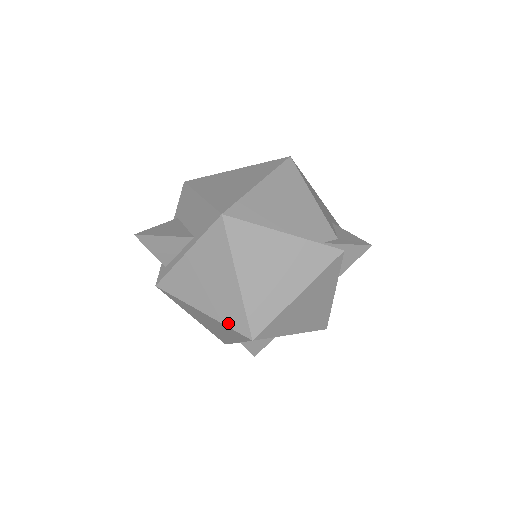
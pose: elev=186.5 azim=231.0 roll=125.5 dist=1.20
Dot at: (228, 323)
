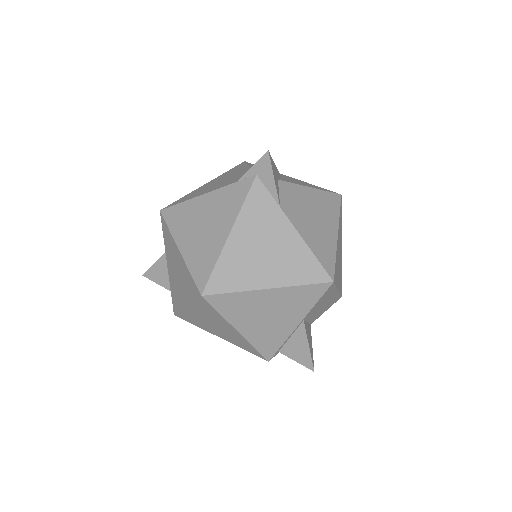
Dot at: (192, 297)
